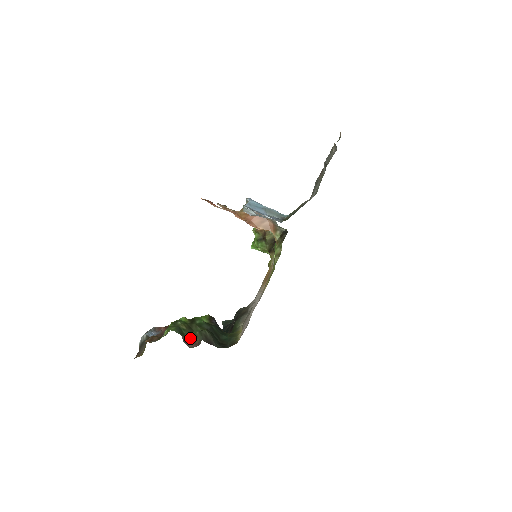
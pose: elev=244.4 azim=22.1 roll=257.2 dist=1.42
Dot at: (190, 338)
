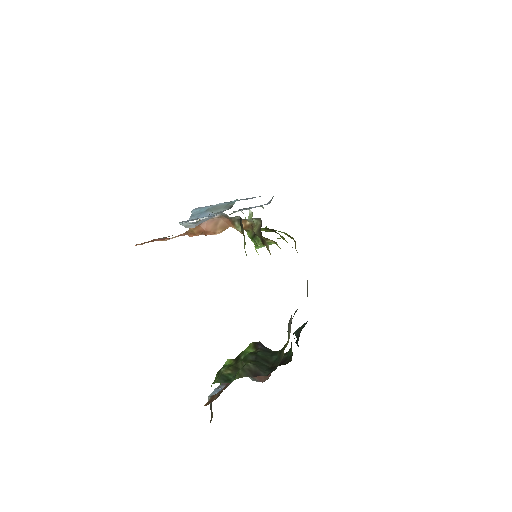
Dot at: occluded
